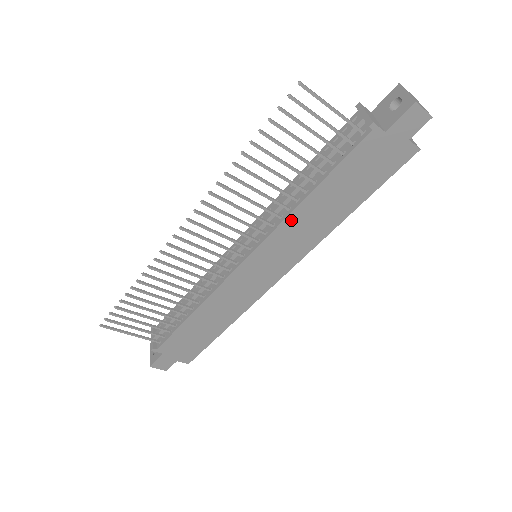
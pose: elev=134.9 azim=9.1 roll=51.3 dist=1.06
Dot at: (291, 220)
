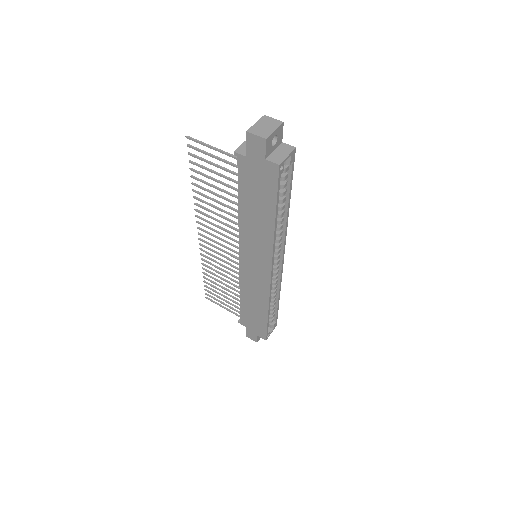
Dot at: (243, 227)
